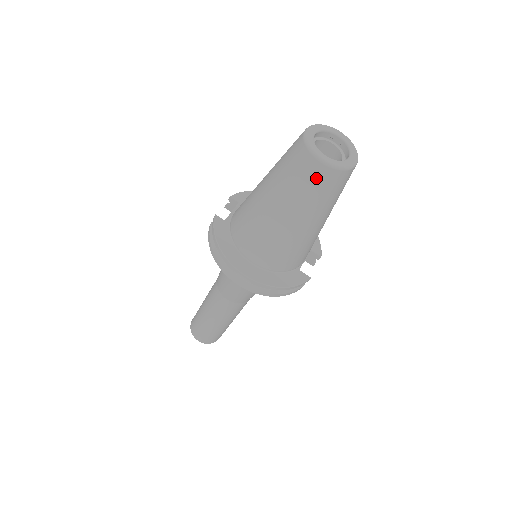
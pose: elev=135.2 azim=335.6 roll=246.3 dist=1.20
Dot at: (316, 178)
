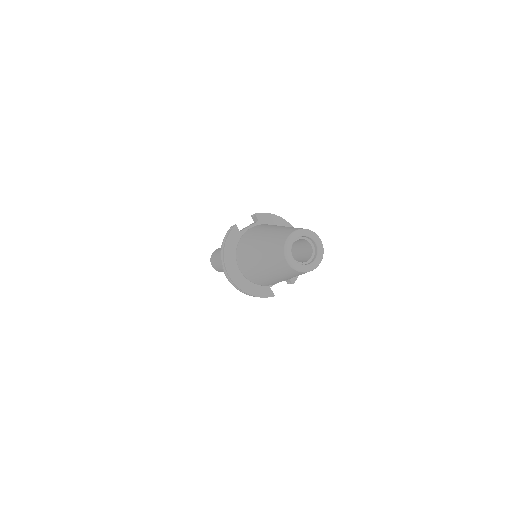
Dot at: (282, 265)
